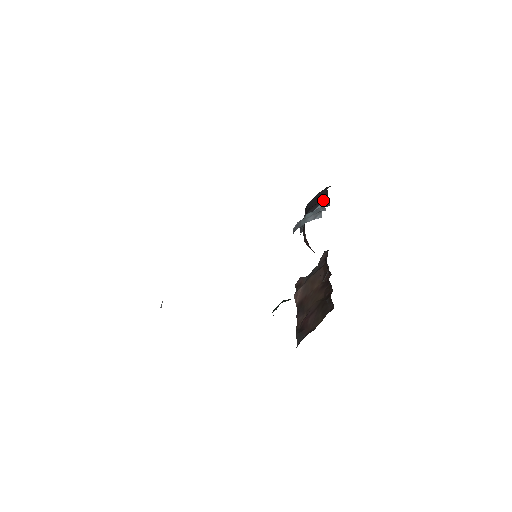
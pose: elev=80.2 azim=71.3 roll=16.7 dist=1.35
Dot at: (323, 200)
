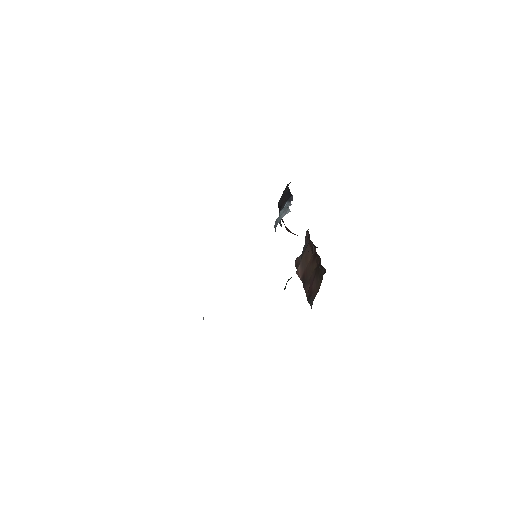
Dot at: (288, 197)
